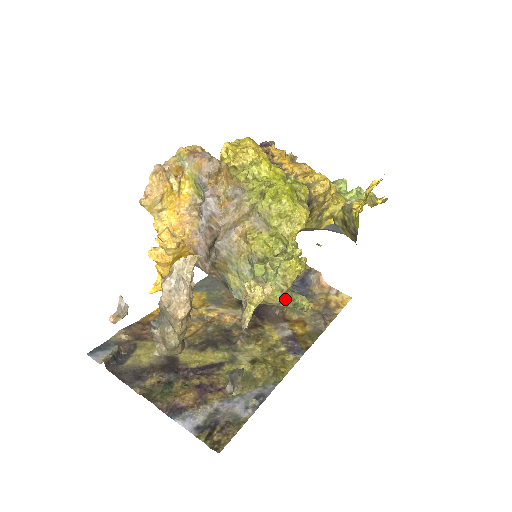
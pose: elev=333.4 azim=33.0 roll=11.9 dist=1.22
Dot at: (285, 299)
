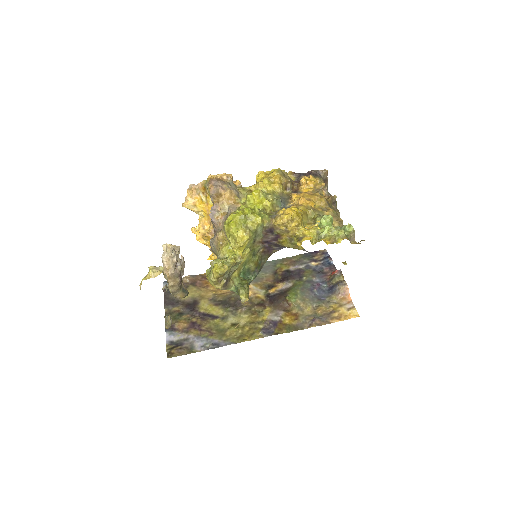
Dot at: (219, 288)
